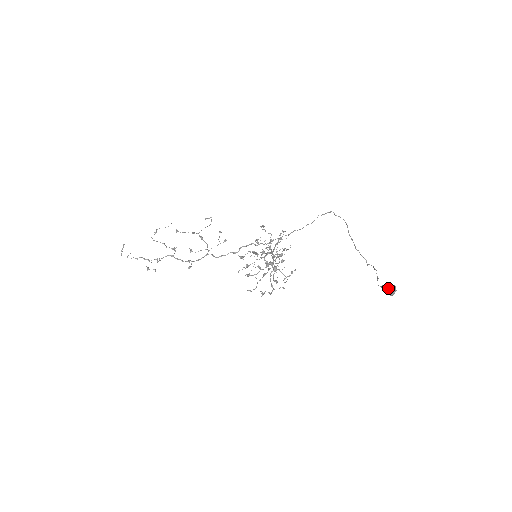
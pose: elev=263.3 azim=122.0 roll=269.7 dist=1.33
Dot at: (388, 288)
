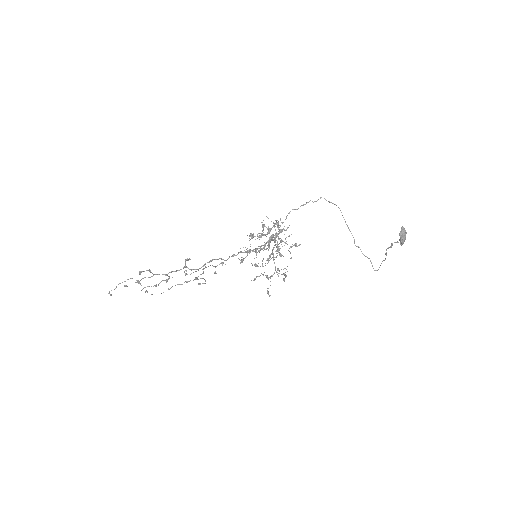
Dot at: occluded
